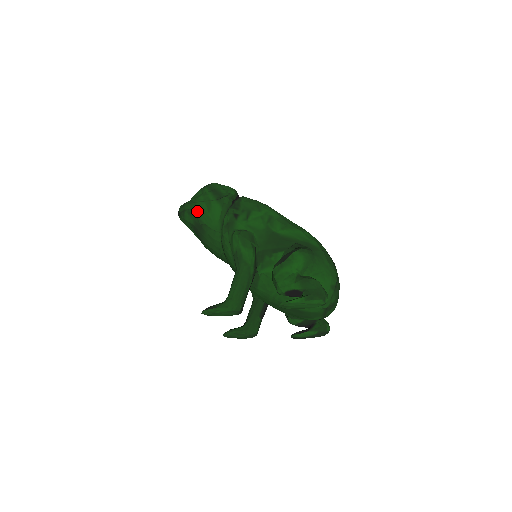
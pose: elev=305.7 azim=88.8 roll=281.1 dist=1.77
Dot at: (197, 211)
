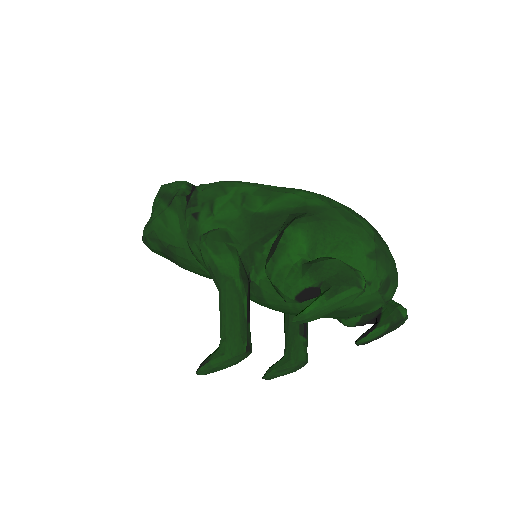
Dot at: (156, 232)
